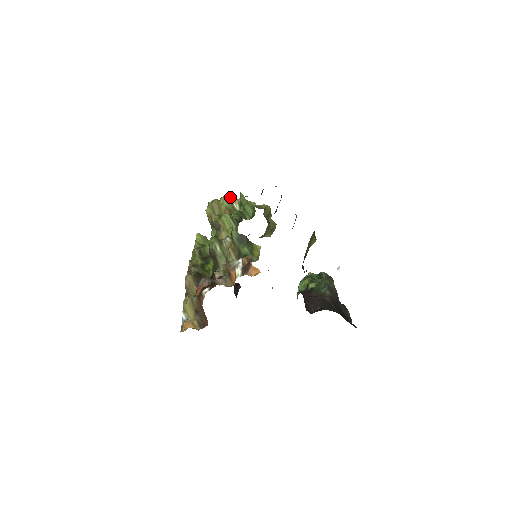
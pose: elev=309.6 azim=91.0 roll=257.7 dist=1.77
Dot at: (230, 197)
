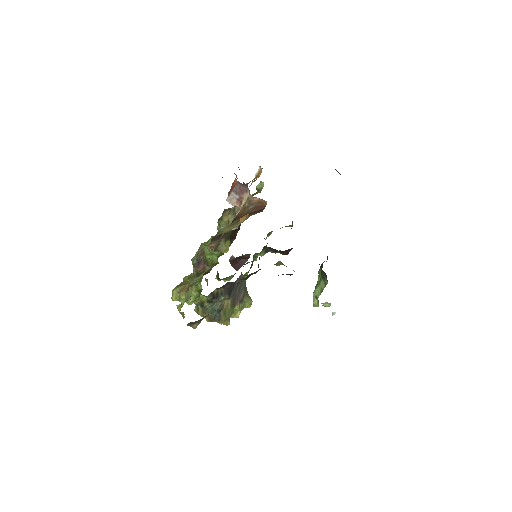
Dot at: occluded
